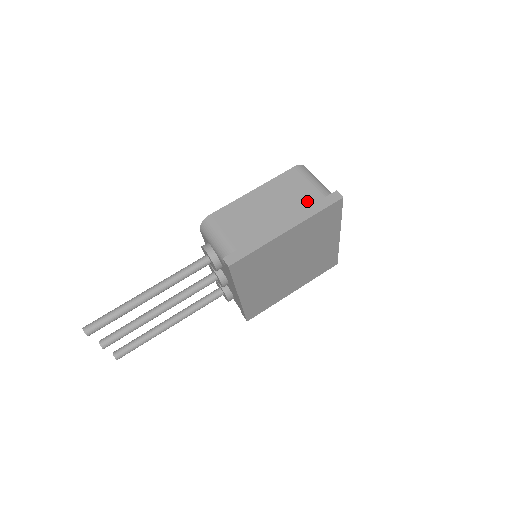
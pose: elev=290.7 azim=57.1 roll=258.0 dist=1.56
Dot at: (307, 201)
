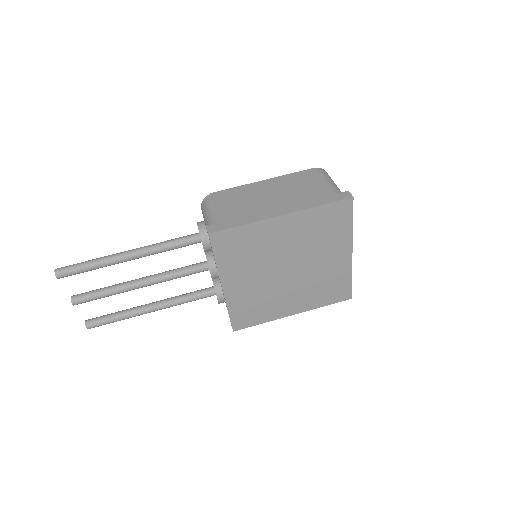
Dot at: (314, 195)
